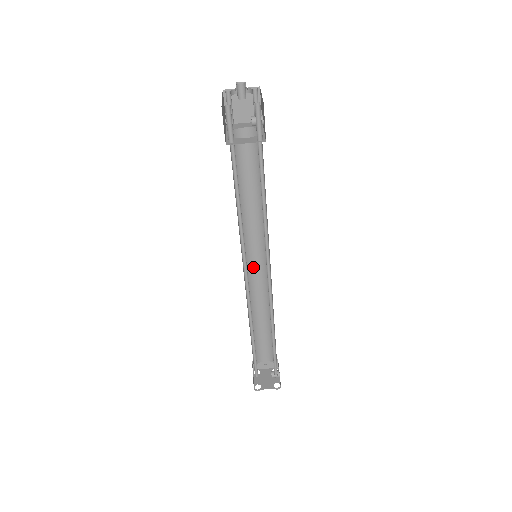
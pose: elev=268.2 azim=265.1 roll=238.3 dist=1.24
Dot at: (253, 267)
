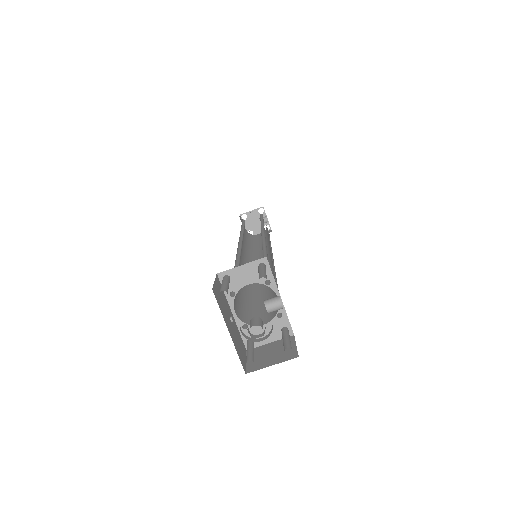
Dot at: occluded
